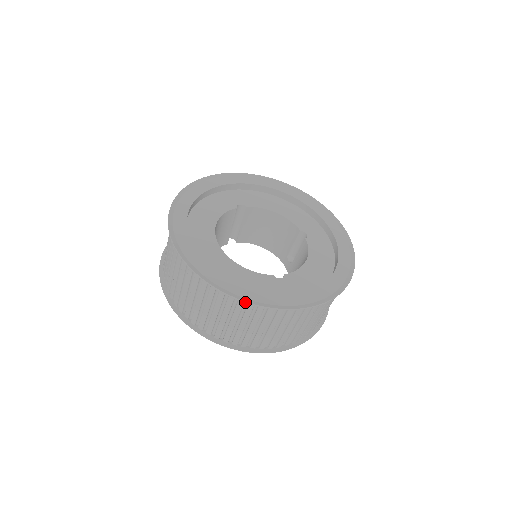
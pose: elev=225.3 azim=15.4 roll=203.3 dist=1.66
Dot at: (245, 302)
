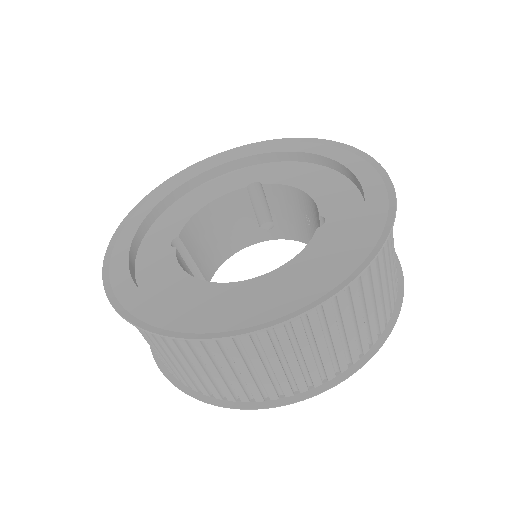
Dot at: (372, 262)
